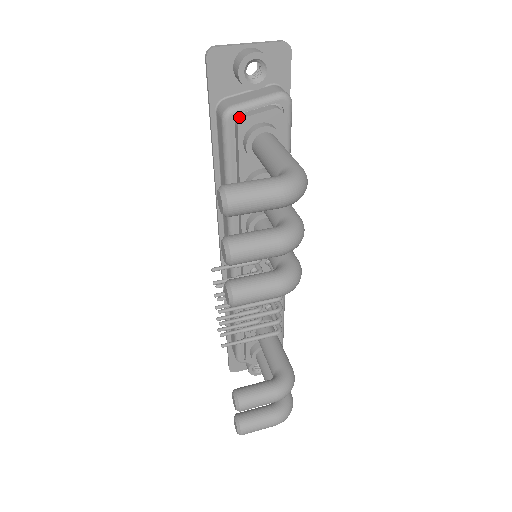
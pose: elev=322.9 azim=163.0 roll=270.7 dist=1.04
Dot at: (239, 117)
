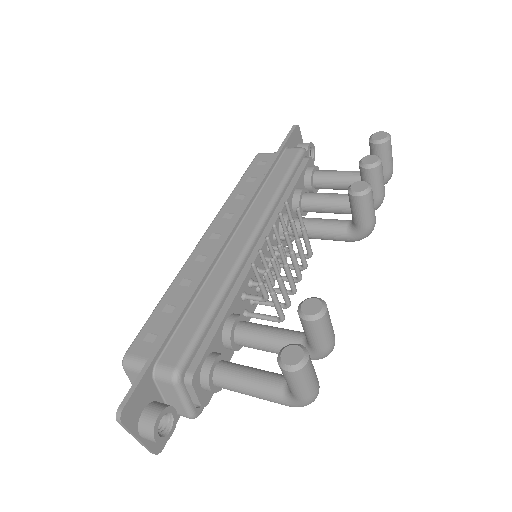
Dot at: (307, 157)
